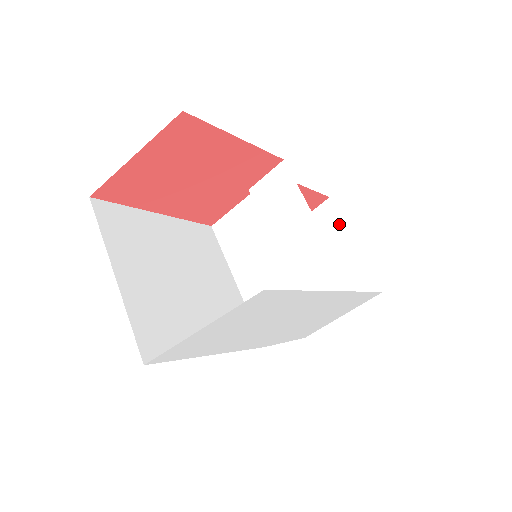
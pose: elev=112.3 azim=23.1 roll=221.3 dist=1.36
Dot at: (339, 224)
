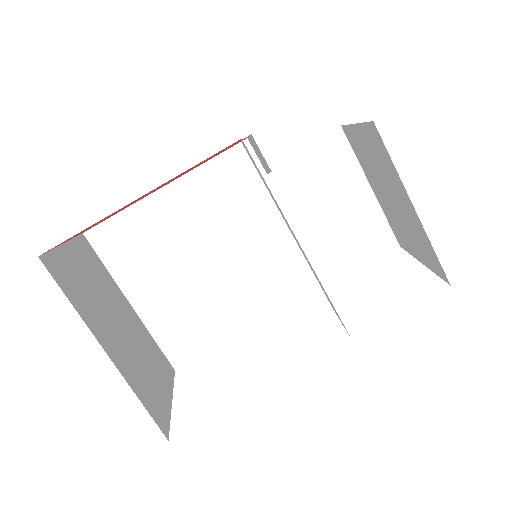
Dot at: (393, 168)
